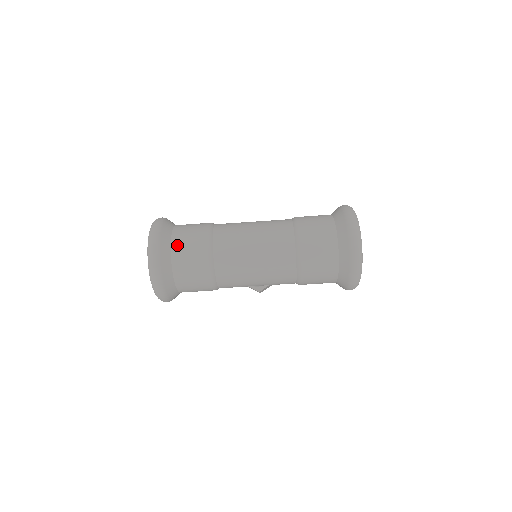
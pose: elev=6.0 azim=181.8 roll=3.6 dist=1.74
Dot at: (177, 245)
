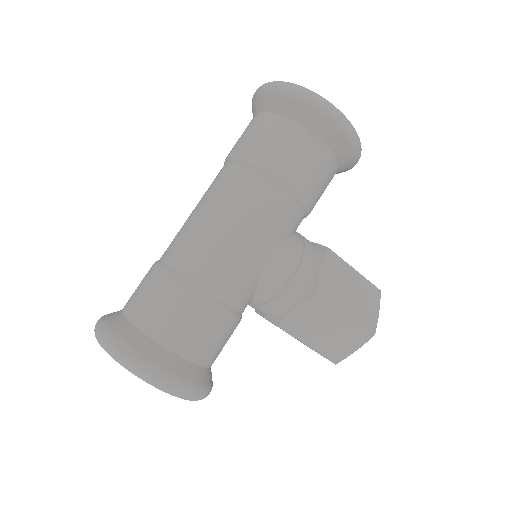
Dot at: (127, 302)
